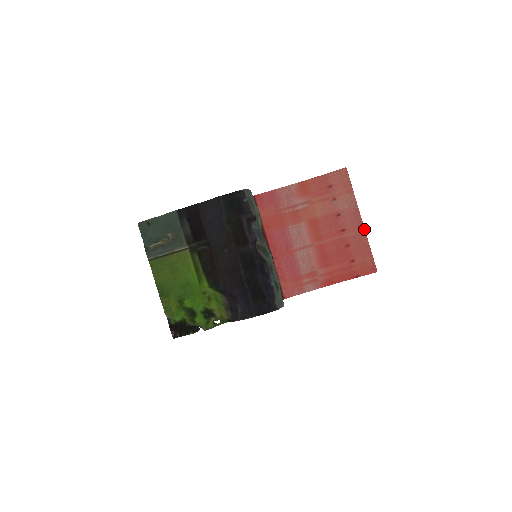
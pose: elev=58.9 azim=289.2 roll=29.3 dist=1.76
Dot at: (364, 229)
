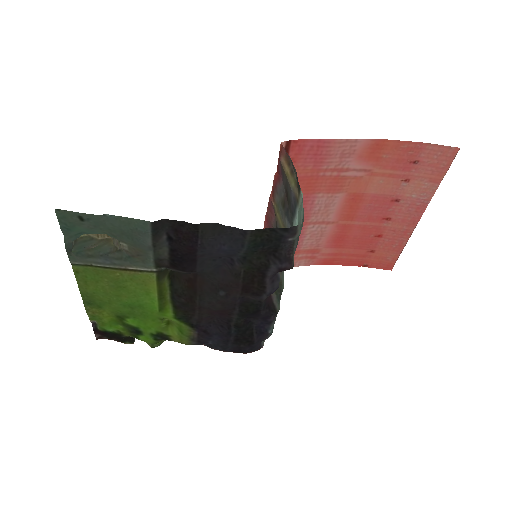
Dot at: (414, 228)
